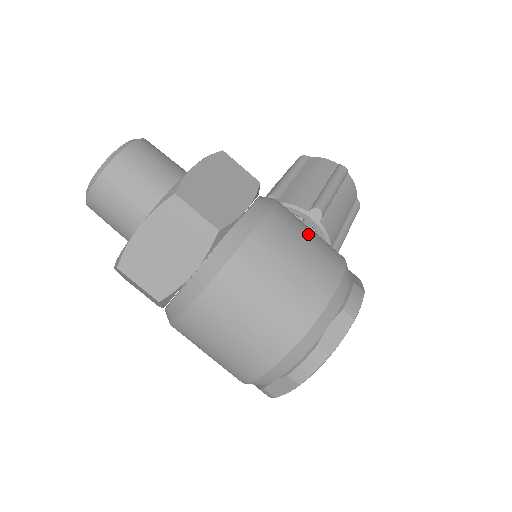
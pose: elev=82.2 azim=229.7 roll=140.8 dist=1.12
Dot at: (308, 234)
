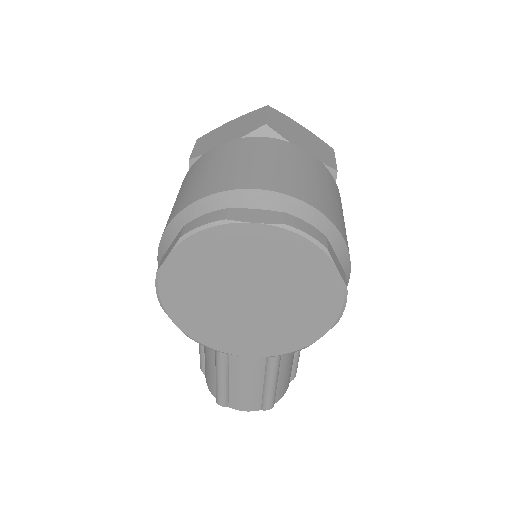
Dot at: occluded
